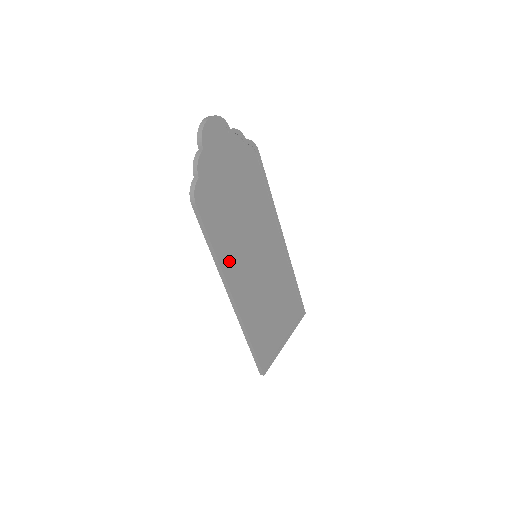
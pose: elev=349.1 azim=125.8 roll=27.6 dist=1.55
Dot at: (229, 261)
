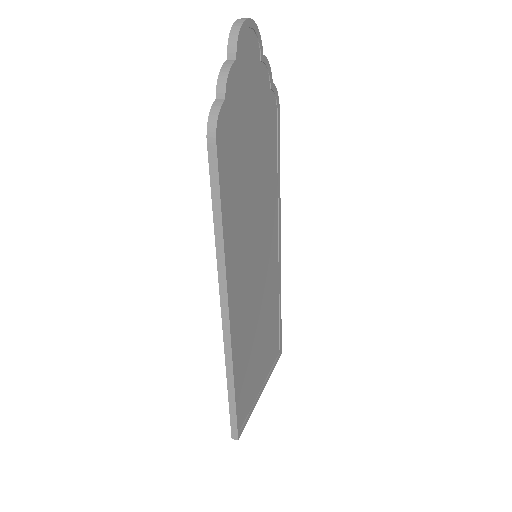
Dot at: (233, 251)
